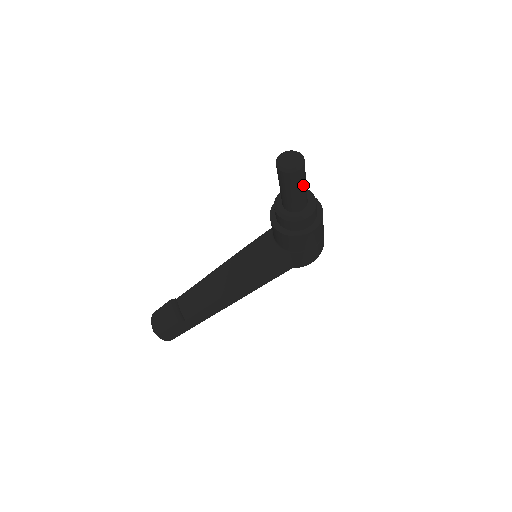
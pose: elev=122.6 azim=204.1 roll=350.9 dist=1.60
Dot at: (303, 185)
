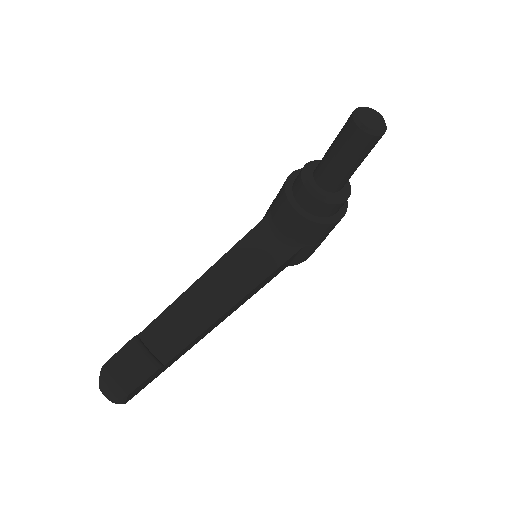
Dot at: occluded
